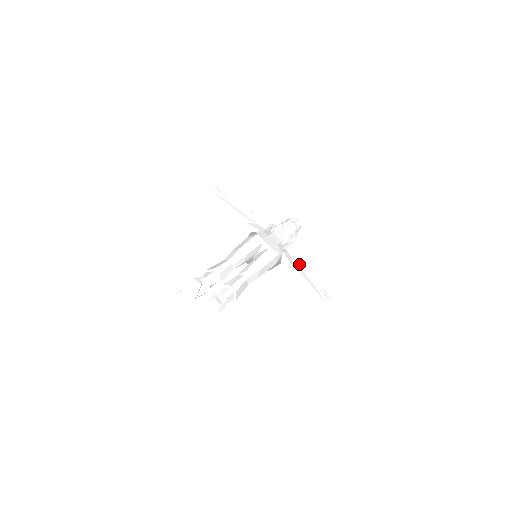
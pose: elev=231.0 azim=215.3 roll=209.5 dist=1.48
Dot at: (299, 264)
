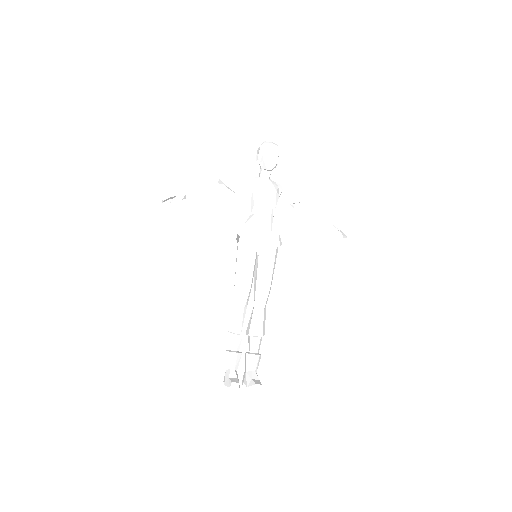
Dot at: (297, 207)
